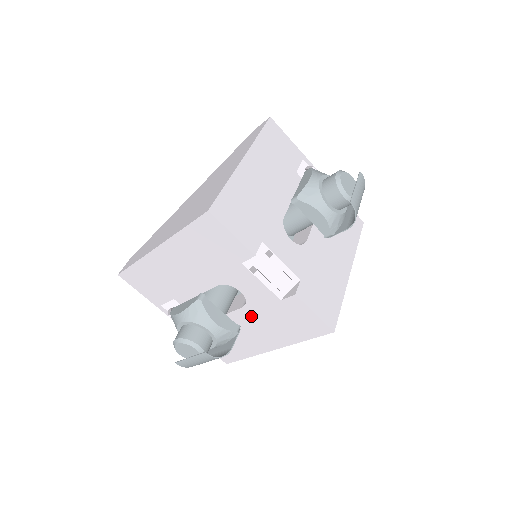
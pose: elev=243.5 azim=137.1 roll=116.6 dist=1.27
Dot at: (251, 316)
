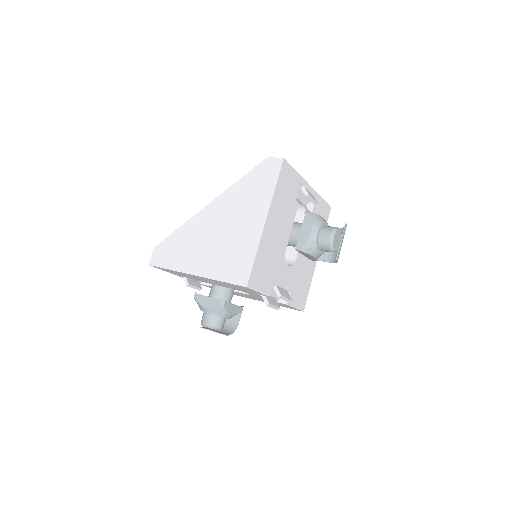
Dot at: occluded
